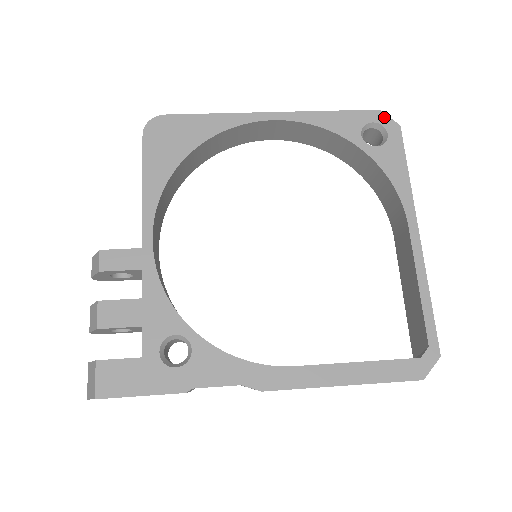
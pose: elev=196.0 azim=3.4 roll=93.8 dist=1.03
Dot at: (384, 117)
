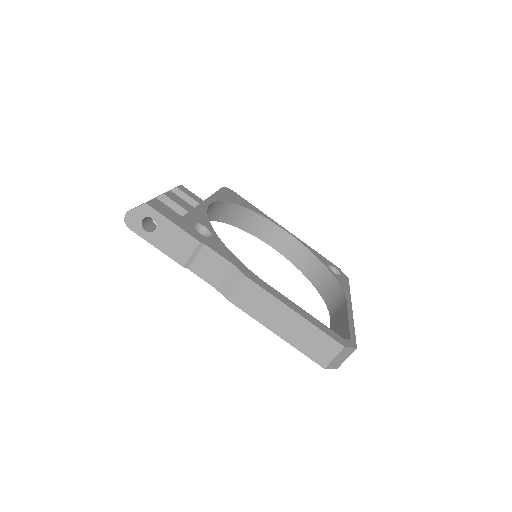
Dot at: (341, 271)
